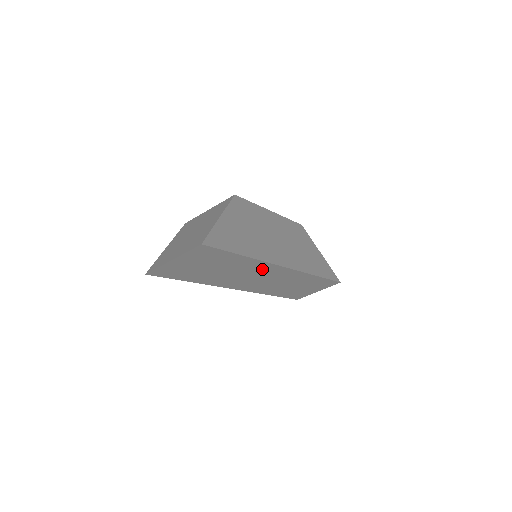
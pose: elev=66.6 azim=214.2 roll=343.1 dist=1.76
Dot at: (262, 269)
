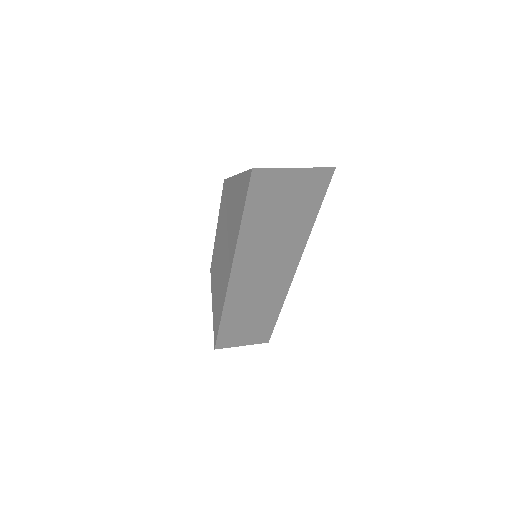
Dot at: (287, 258)
